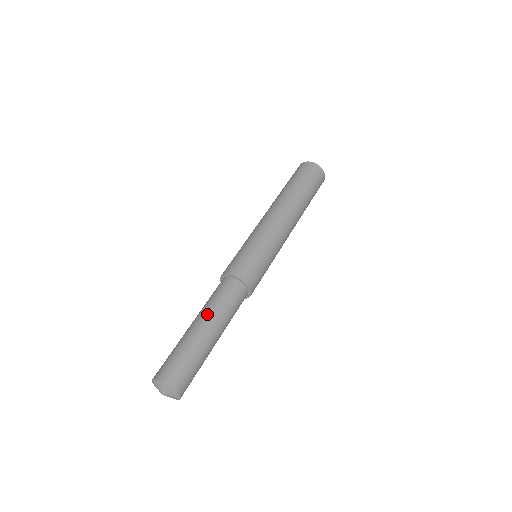
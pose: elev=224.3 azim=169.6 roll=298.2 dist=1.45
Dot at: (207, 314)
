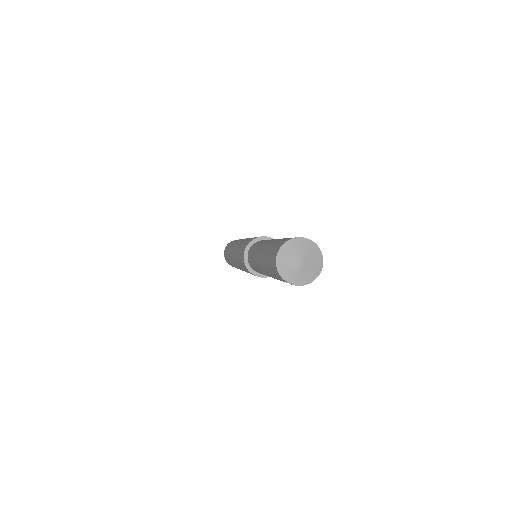
Dot at: occluded
